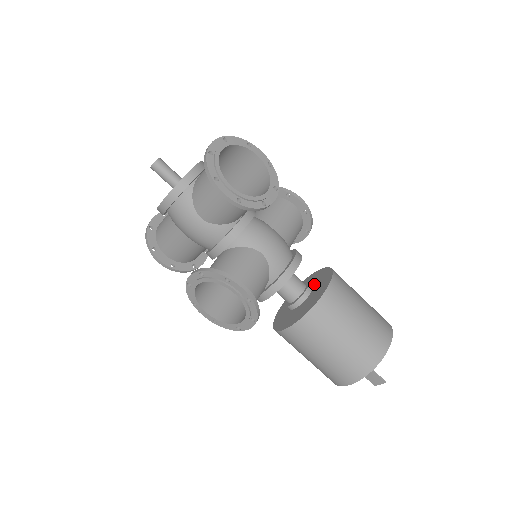
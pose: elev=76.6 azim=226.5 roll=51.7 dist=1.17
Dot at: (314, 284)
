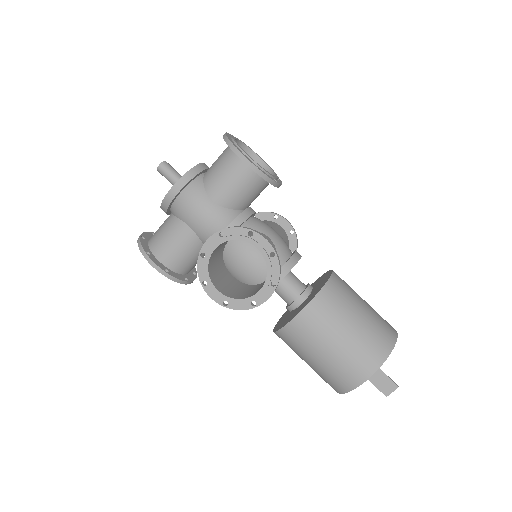
Dot at: occluded
